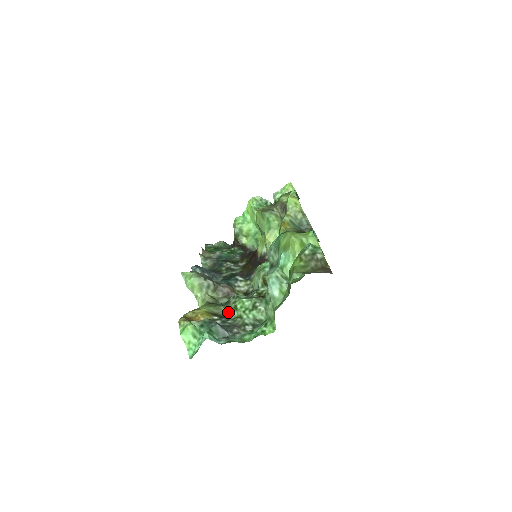
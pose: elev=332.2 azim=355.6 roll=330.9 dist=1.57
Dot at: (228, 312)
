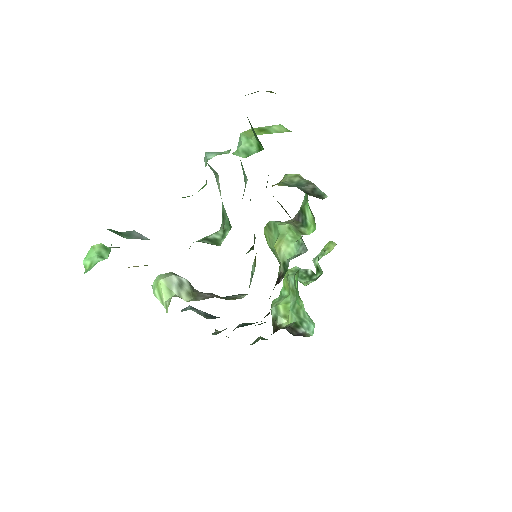
Dot at: occluded
